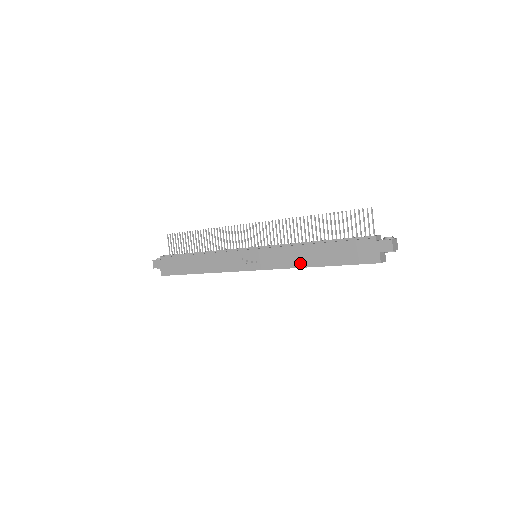
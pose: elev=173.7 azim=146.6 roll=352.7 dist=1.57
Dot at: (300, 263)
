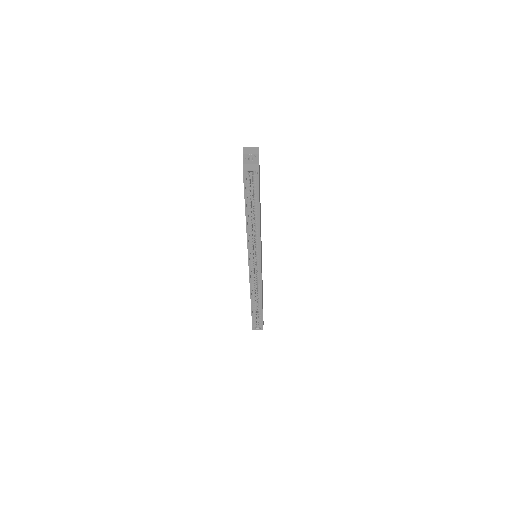
Dot at: occluded
